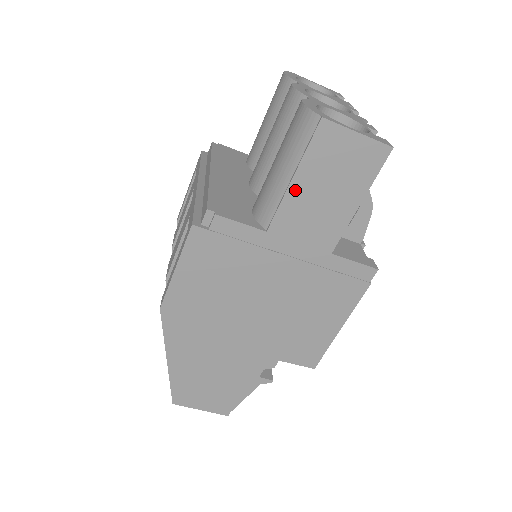
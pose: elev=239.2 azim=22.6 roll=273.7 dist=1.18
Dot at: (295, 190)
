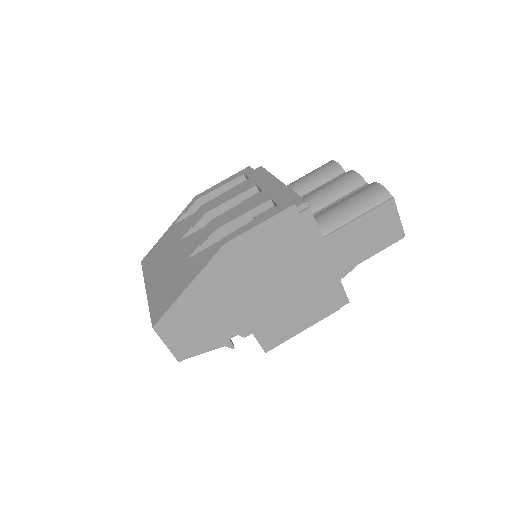
Dot at: (354, 225)
